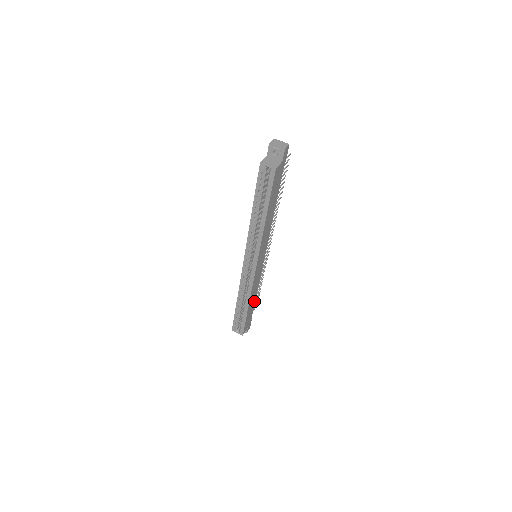
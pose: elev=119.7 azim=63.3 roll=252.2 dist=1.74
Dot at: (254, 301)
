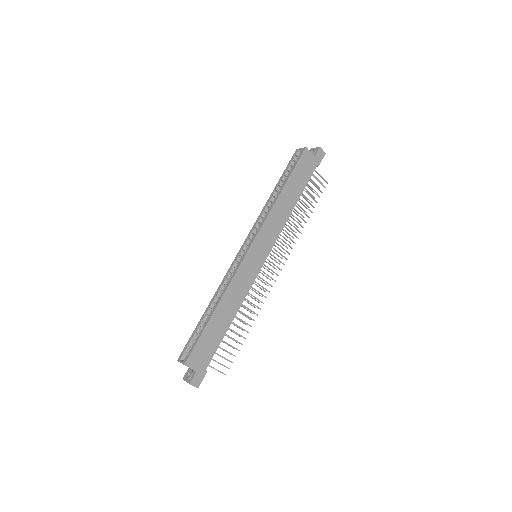
Dot at: (225, 328)
